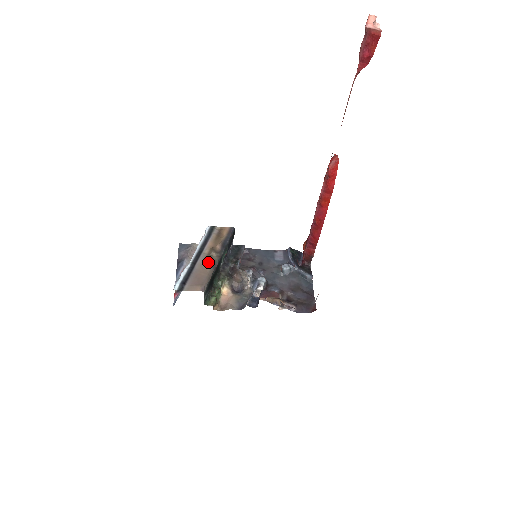
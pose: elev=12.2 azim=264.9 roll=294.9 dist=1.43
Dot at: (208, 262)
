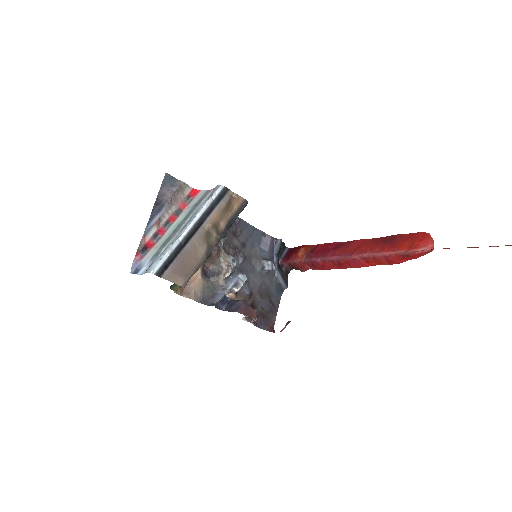
Dot at: (204, 244)
